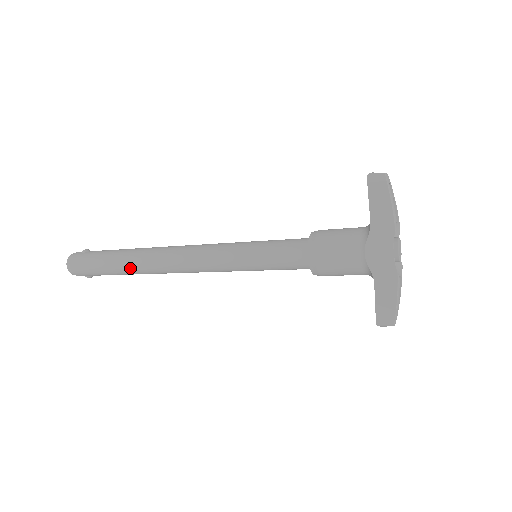
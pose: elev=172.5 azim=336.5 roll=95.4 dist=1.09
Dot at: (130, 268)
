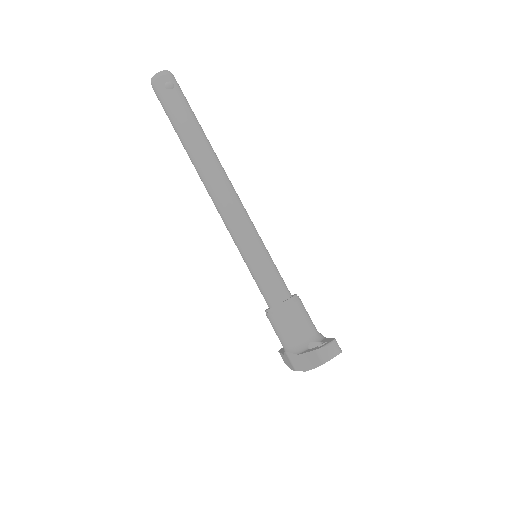
Dot at: occluded
